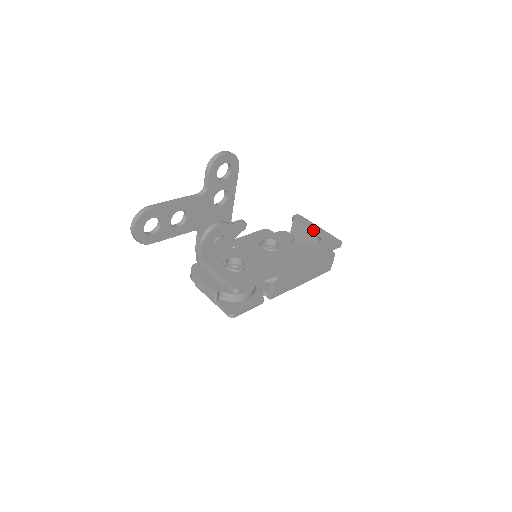
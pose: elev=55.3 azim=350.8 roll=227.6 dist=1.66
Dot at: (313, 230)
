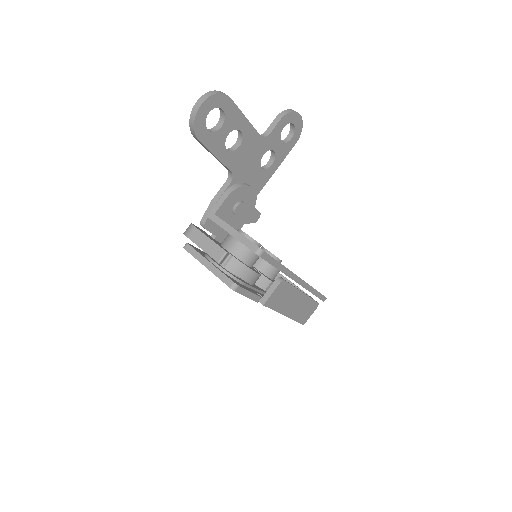
Dot at: occluded
